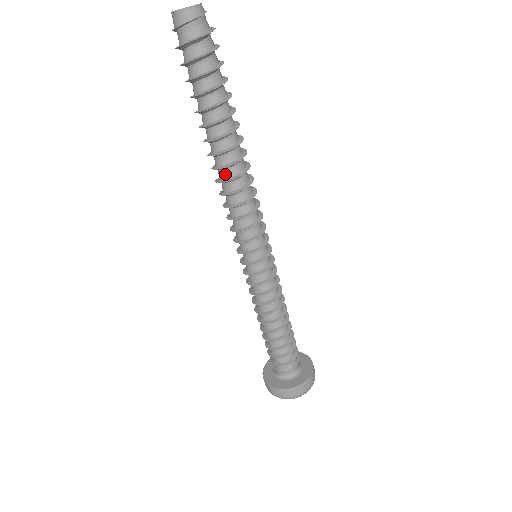
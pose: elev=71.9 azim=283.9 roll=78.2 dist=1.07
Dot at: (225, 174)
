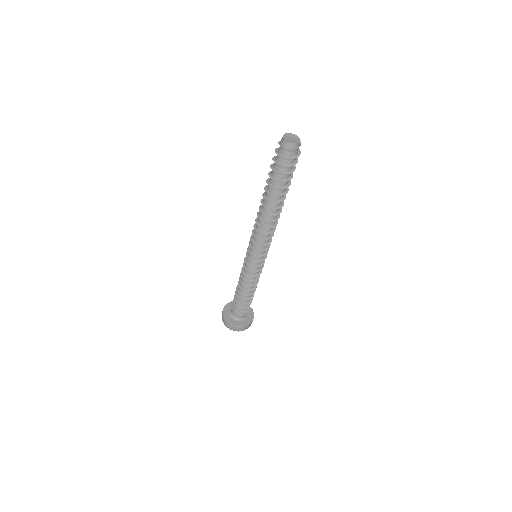
Dot at: (262, 215)
